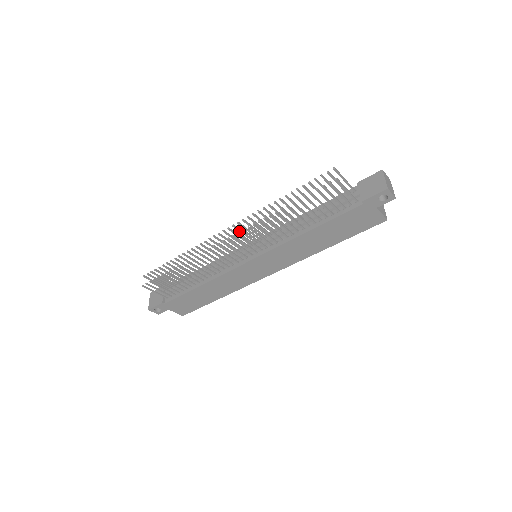
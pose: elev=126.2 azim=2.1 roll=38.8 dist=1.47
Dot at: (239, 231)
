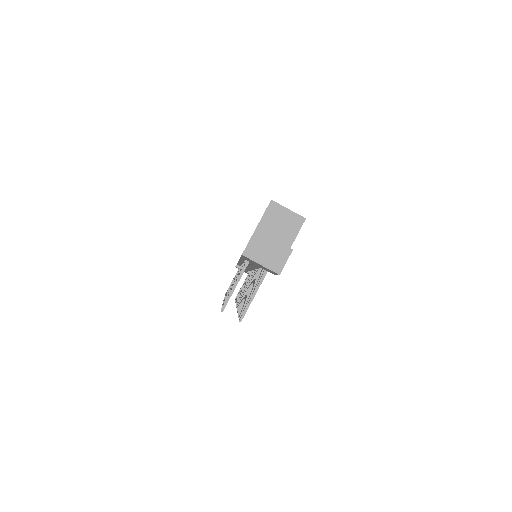
Dot at: occluded
